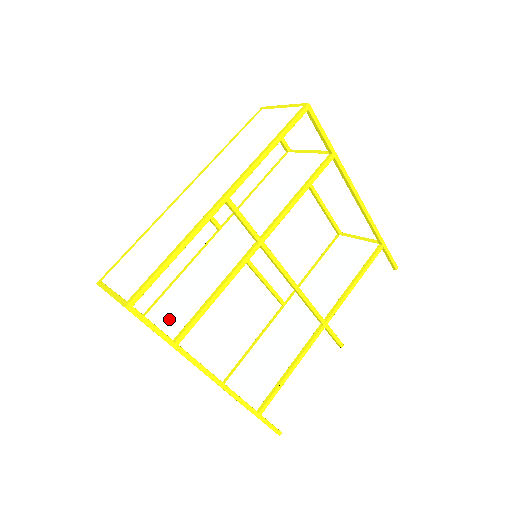
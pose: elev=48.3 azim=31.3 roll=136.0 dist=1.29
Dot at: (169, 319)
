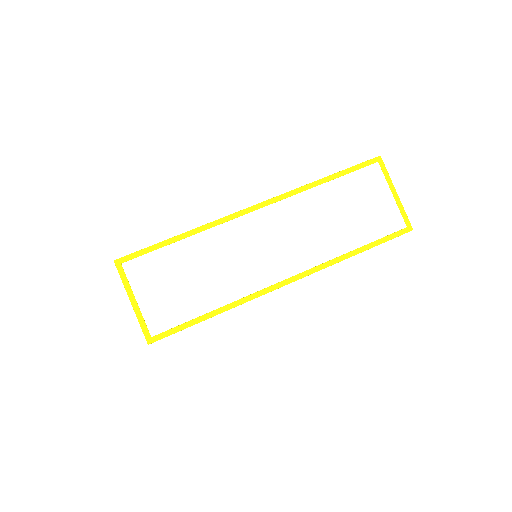
Dot at: occluded
